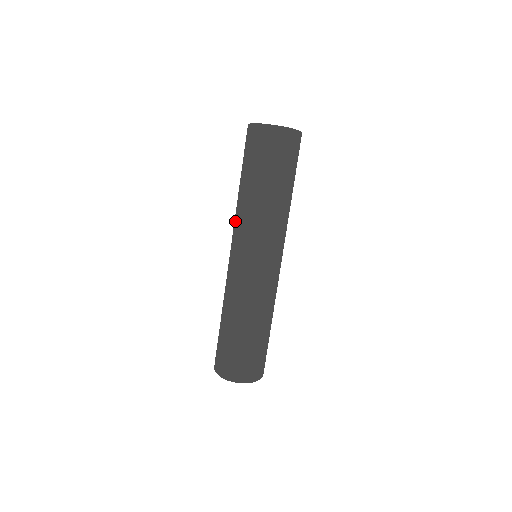
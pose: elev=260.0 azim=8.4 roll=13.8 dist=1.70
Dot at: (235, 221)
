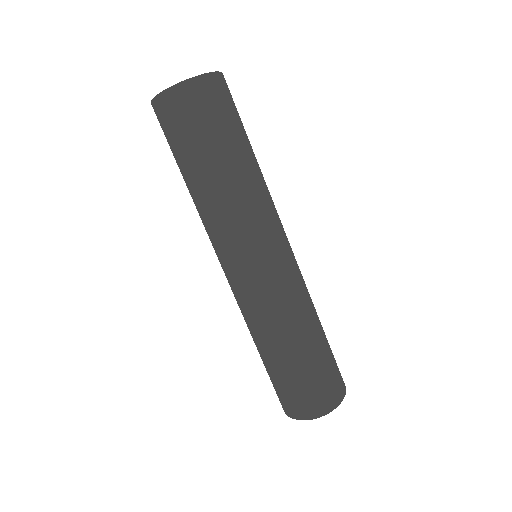
Dot at: (229, 223)
